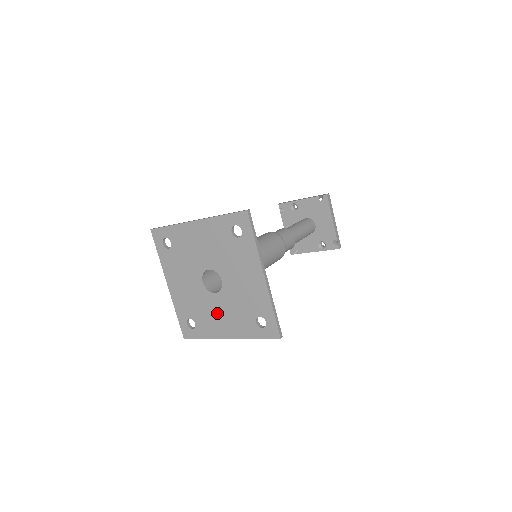
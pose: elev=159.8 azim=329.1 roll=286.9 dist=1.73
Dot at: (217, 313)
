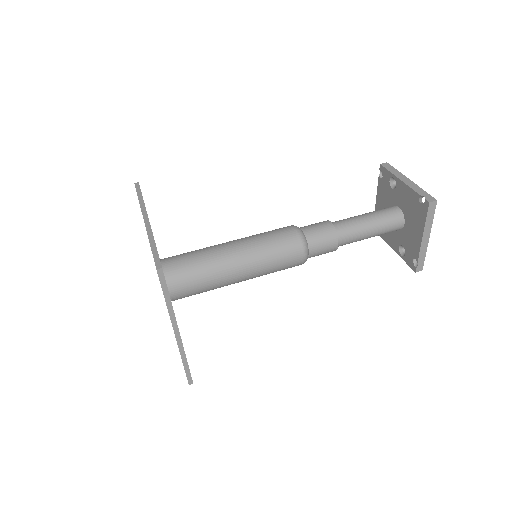
Dot at: occluded
